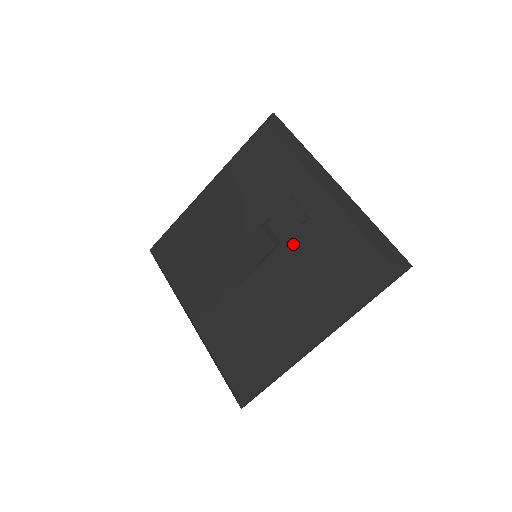
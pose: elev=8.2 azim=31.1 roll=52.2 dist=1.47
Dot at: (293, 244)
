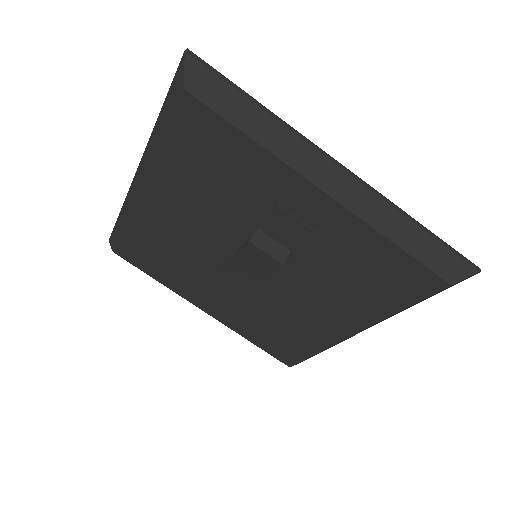
Dot at: (306, 259)
